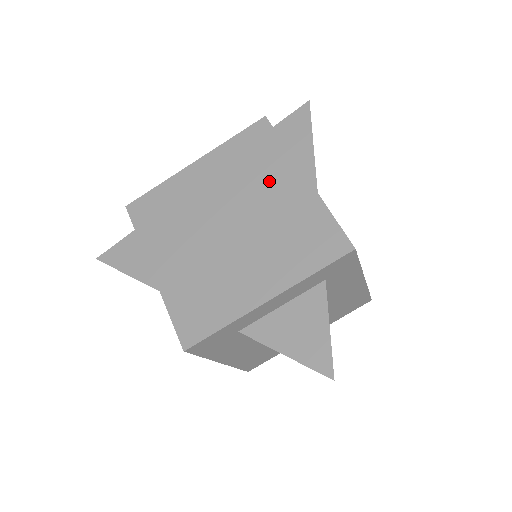
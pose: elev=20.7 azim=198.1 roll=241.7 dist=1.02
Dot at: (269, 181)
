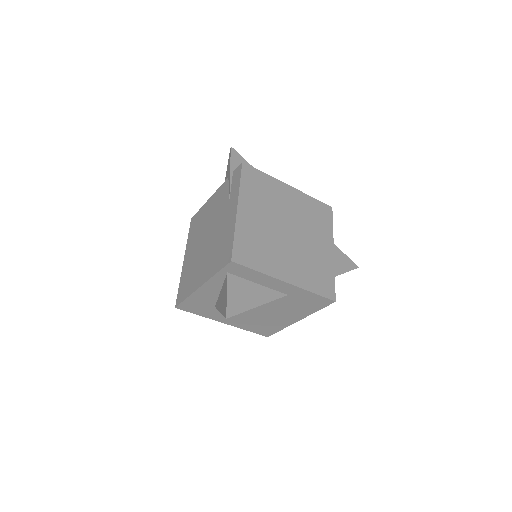
Dot at: (280, 197)
